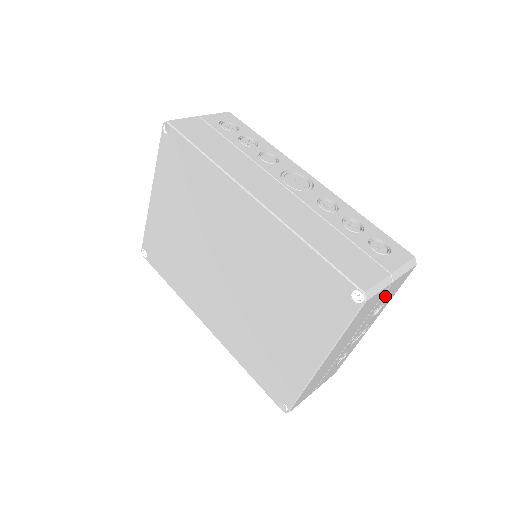
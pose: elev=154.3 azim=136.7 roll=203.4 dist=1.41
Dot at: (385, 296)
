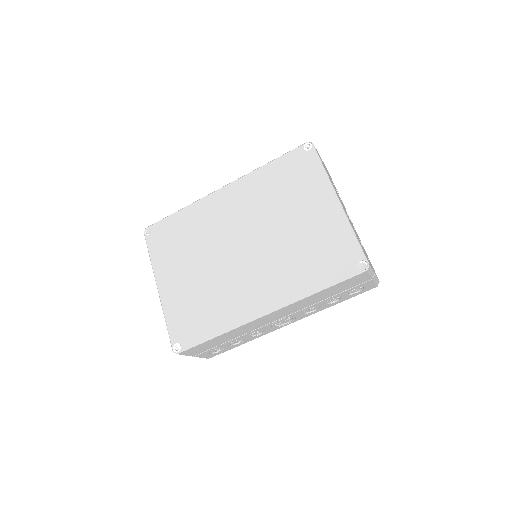
Dot at: (329, 175)
